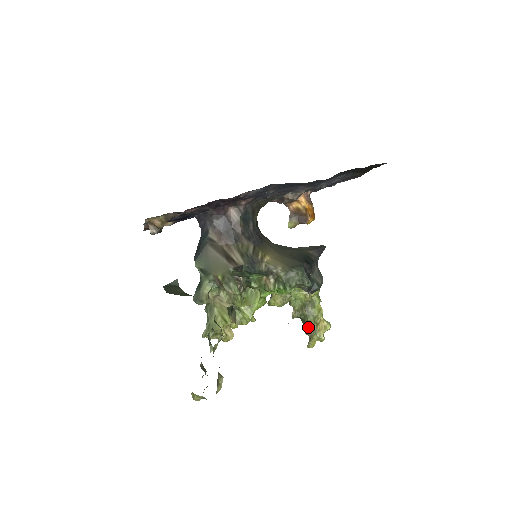
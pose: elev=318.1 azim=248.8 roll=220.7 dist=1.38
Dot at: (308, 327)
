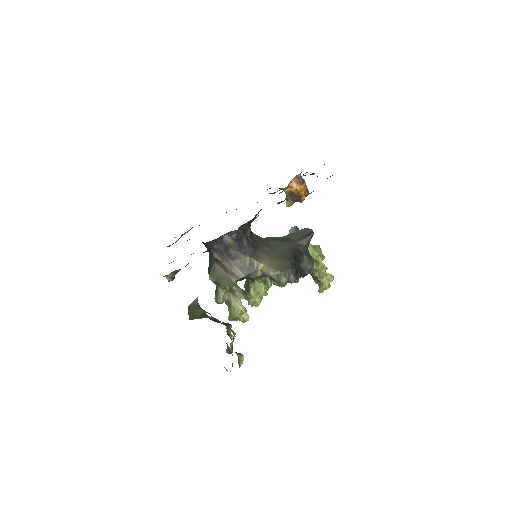
Dot at: (316, 279)
